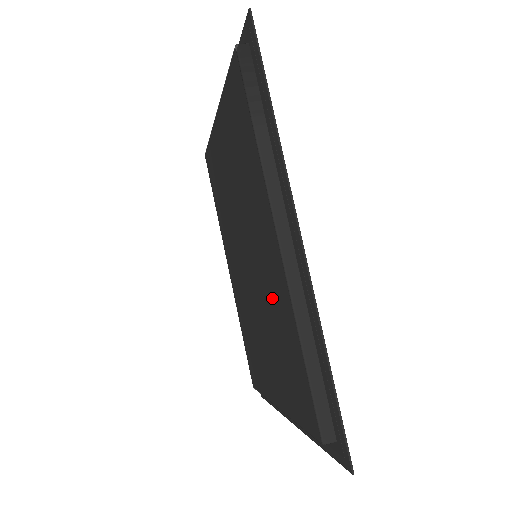
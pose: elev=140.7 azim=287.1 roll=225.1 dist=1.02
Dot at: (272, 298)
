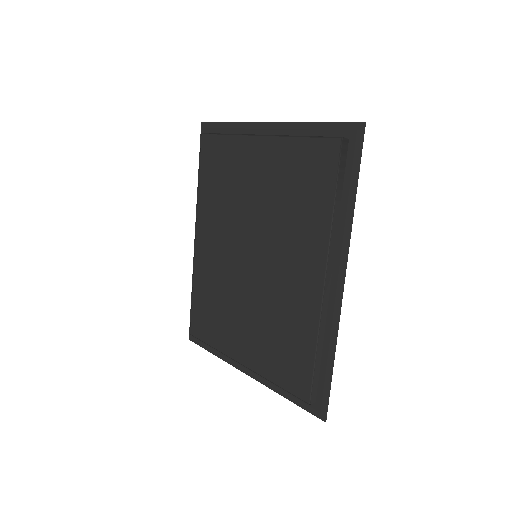
Dot at: (286, 304)
